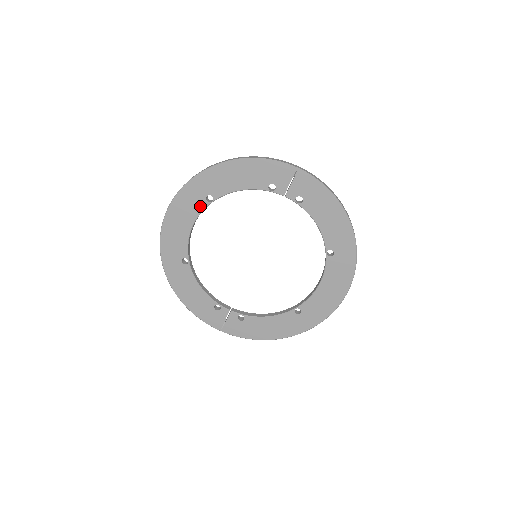
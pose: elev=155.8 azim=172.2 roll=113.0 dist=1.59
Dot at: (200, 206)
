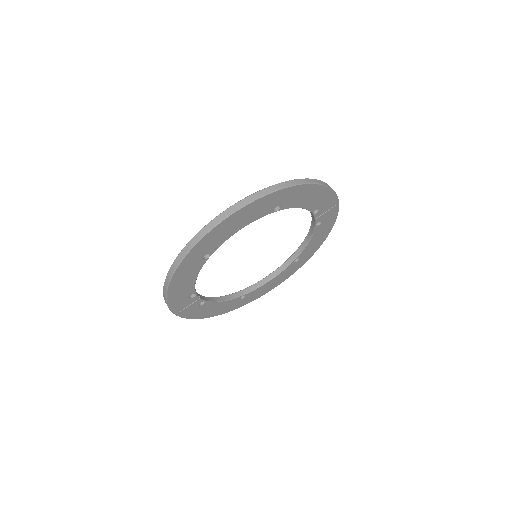
Dot at: (265, 212)
